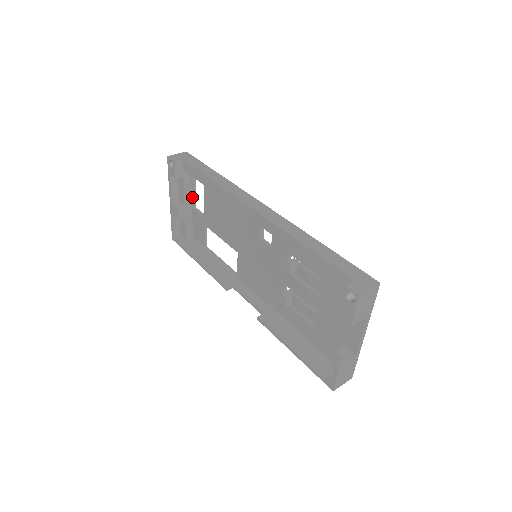
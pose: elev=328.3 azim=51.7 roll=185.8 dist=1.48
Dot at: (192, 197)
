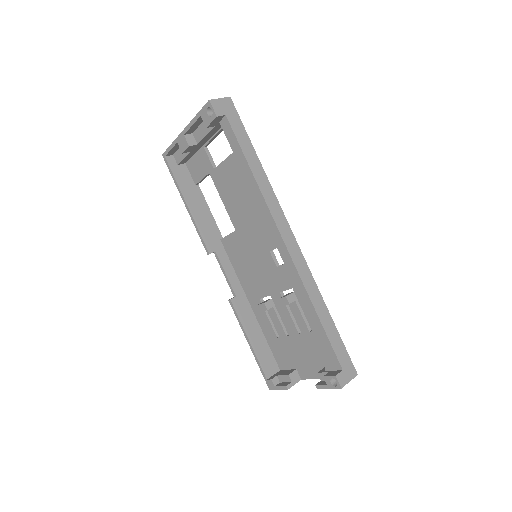
Dot at: (210, 139)
